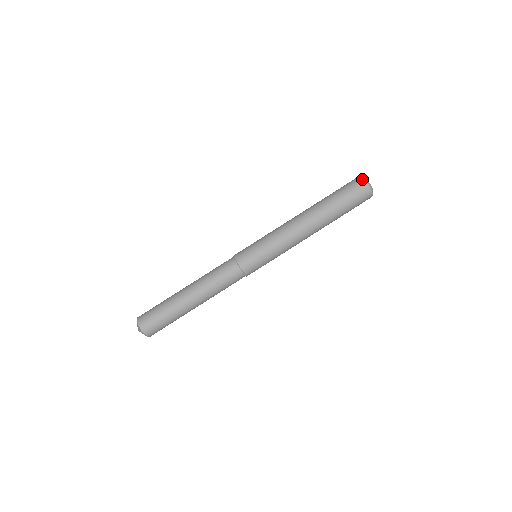
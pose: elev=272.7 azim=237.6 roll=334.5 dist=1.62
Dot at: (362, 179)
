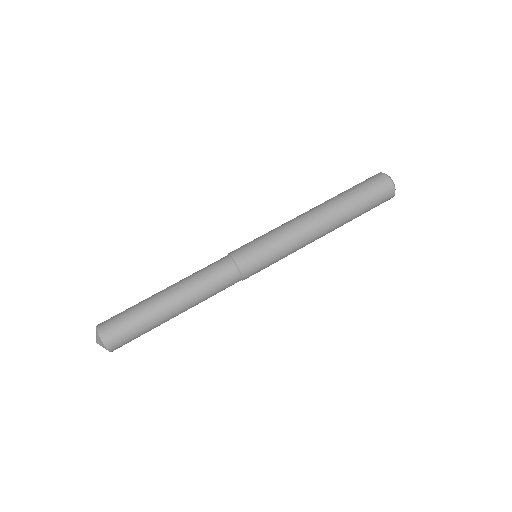
Dot at: (391, 183)
